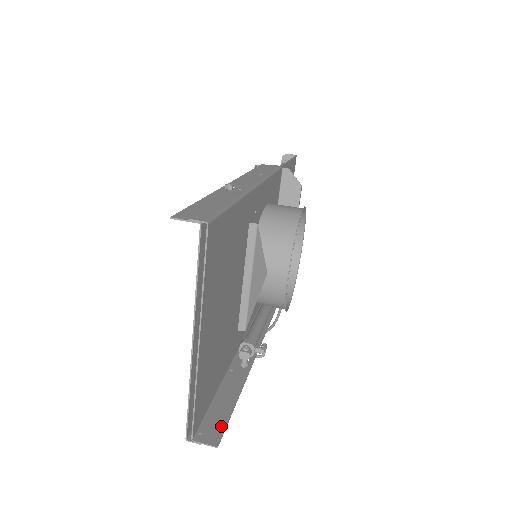
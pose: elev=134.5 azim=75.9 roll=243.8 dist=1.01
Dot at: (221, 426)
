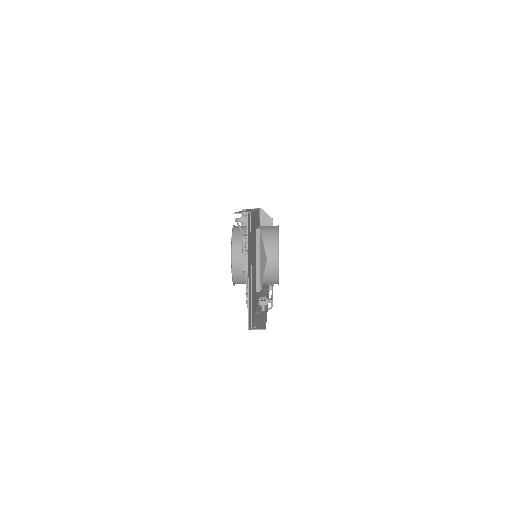
Dot at: (263, 325)
